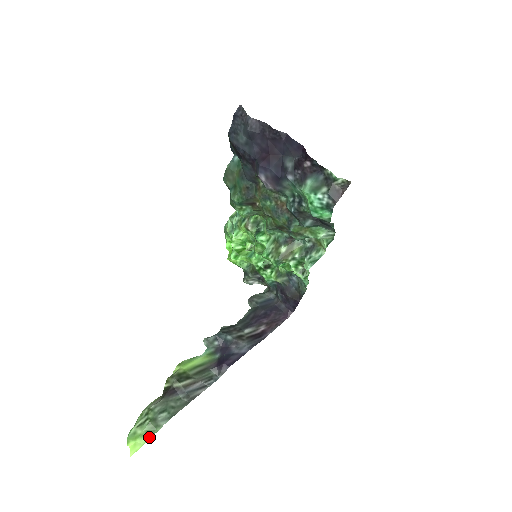
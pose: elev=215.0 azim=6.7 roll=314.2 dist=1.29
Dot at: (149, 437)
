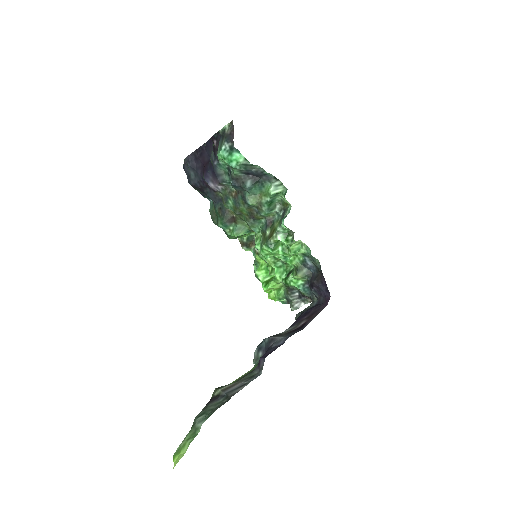
Dot at: (189, 443)
